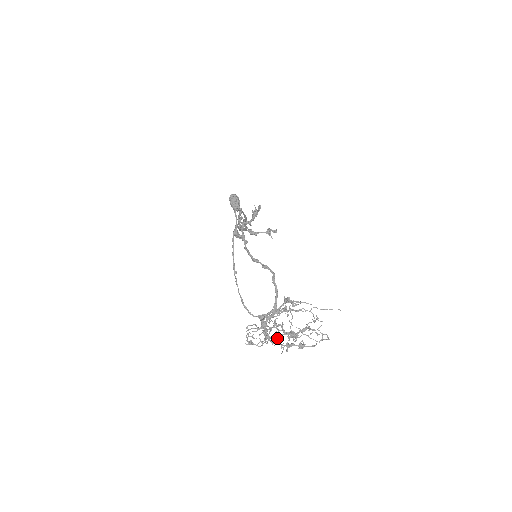
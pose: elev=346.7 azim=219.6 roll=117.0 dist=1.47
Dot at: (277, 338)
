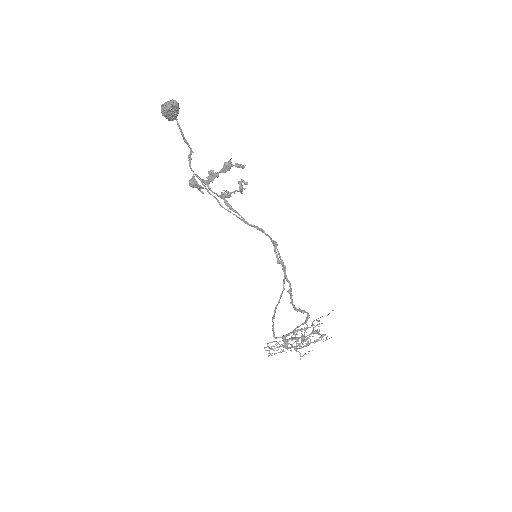
Dot at: occluded
